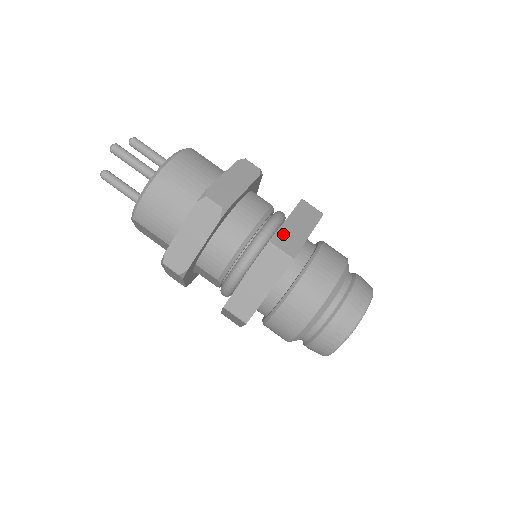
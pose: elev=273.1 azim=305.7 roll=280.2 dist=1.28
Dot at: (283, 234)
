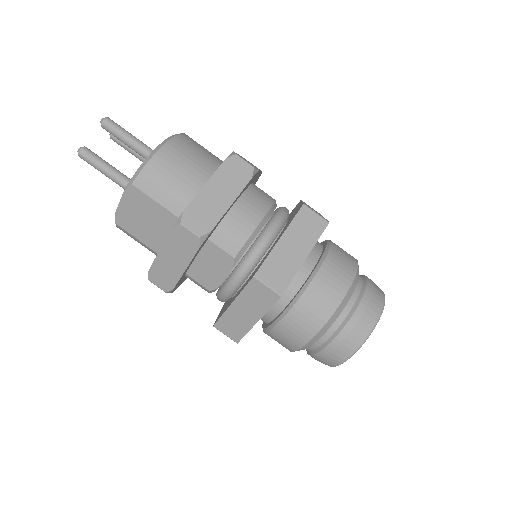
Dot at: (308, 206)
